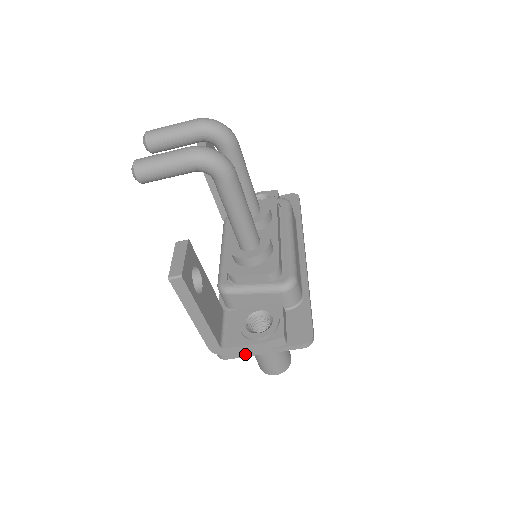
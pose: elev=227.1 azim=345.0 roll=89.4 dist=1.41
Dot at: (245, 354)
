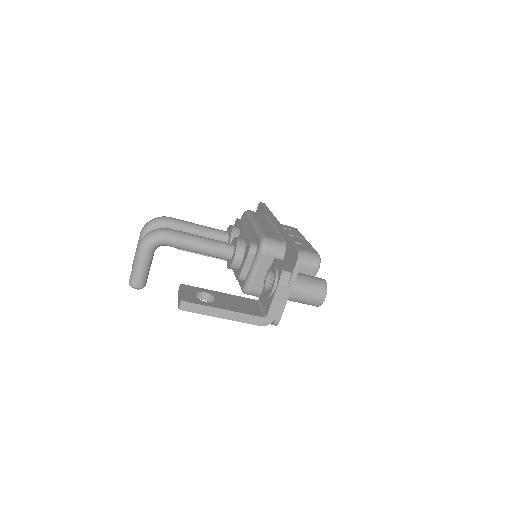
Dot at: (282, 306)
